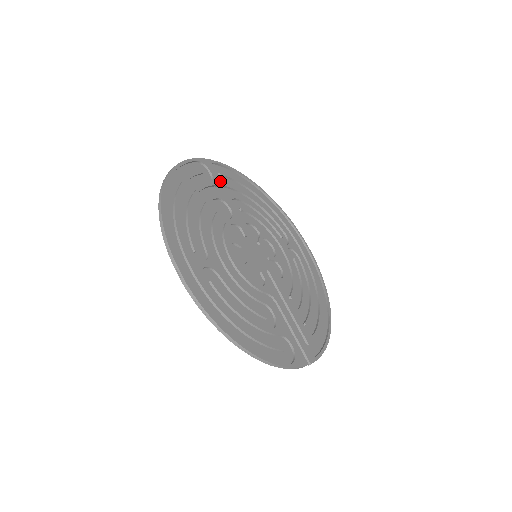
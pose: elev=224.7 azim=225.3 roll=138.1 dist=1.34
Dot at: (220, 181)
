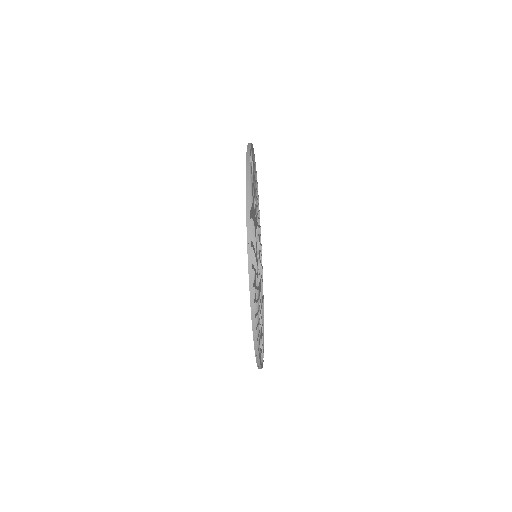
Dot at: (253, 171)
